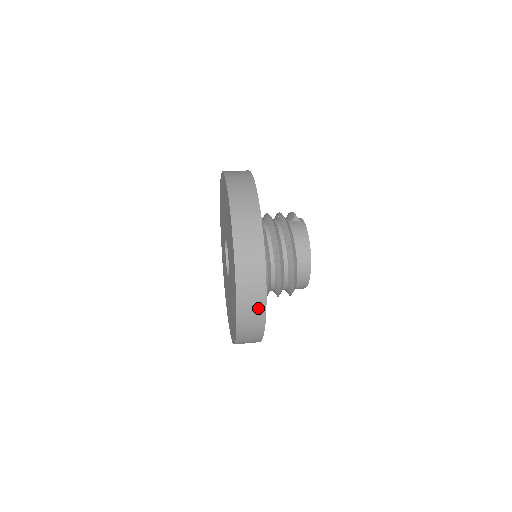
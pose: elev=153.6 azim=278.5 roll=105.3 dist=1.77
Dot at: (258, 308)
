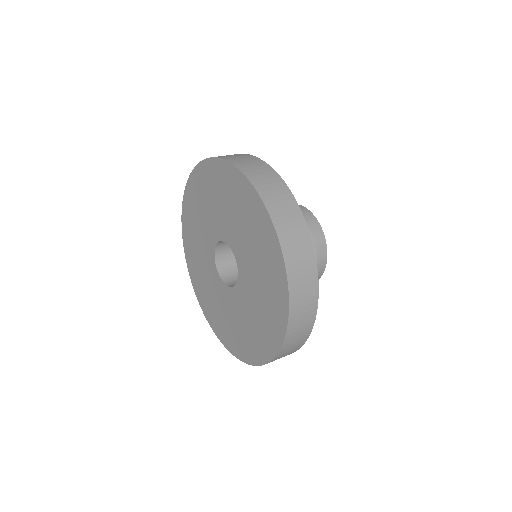
Dot at: (298, 225)
